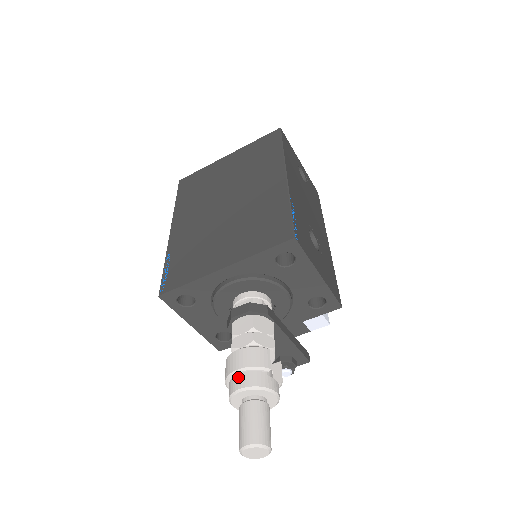
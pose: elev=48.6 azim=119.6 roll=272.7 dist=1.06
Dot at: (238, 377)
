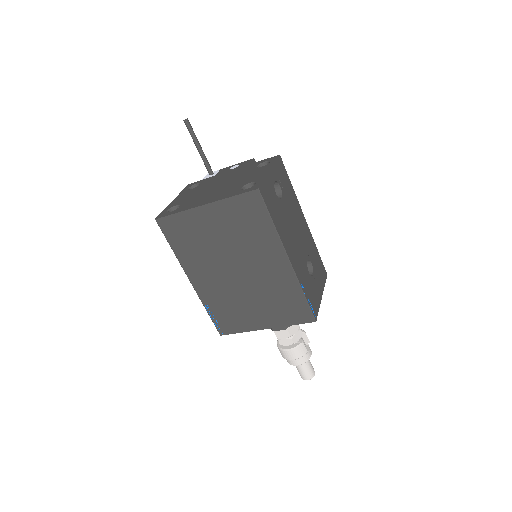
Dot at: (292, 361)
